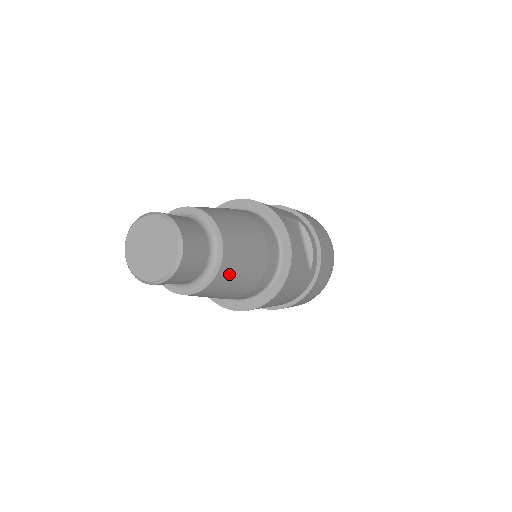
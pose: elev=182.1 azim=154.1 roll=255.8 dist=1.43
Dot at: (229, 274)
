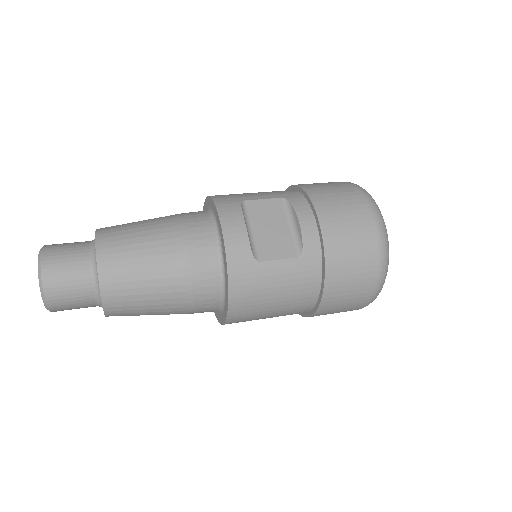
Dot at: (122, 287)
